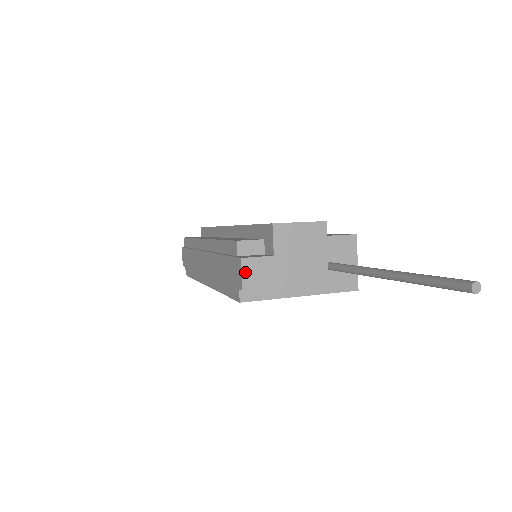
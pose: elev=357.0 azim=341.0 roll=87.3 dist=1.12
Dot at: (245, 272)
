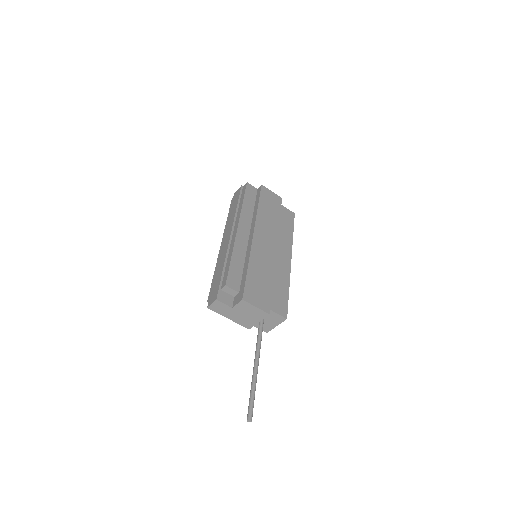
Dot at: (214, 304)
